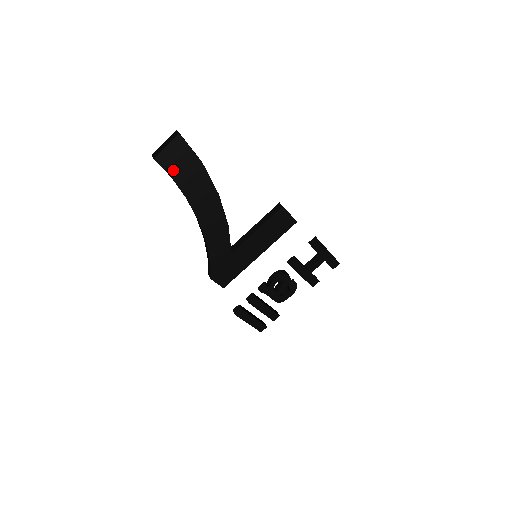
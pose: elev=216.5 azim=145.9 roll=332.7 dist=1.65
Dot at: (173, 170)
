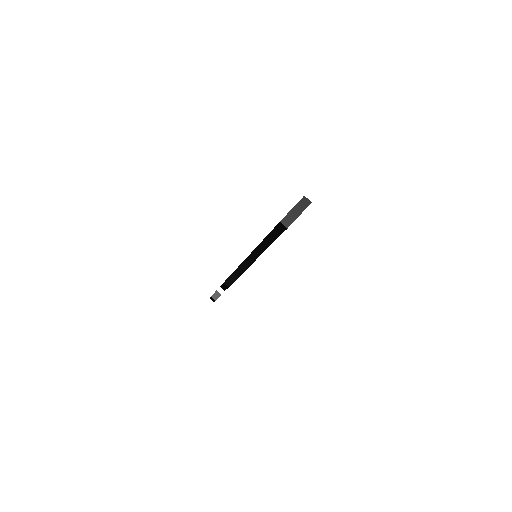
Dot at: occluded
